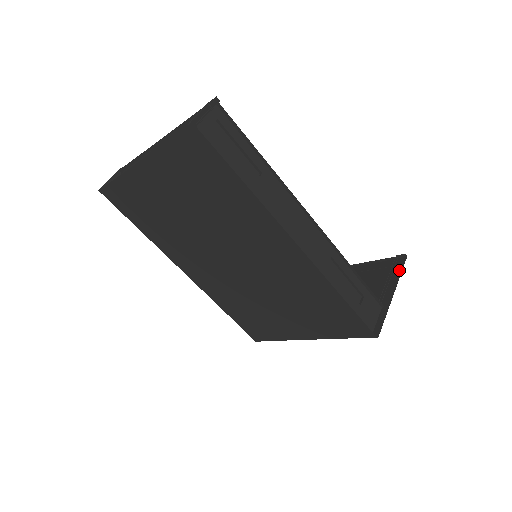
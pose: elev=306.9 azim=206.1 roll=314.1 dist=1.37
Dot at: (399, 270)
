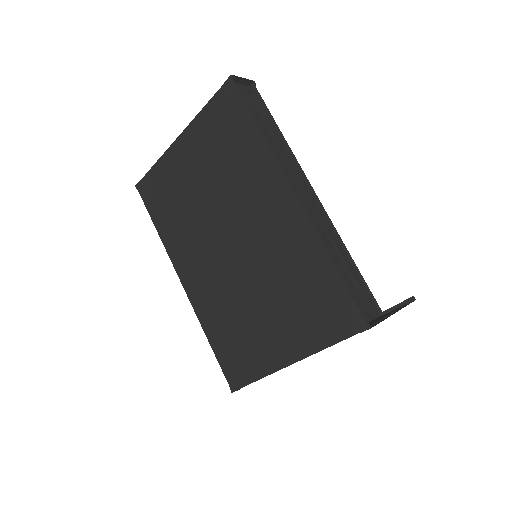
Dot at: occluded
